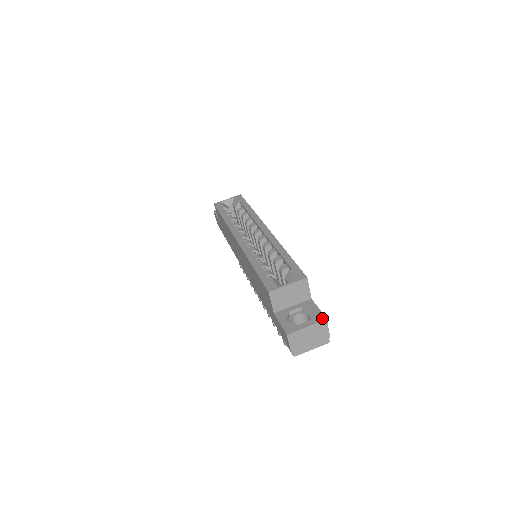
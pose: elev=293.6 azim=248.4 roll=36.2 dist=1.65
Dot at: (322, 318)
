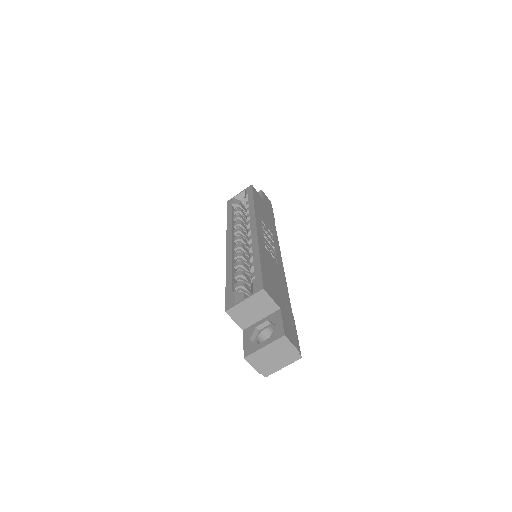
Dot at: (280, 334)
